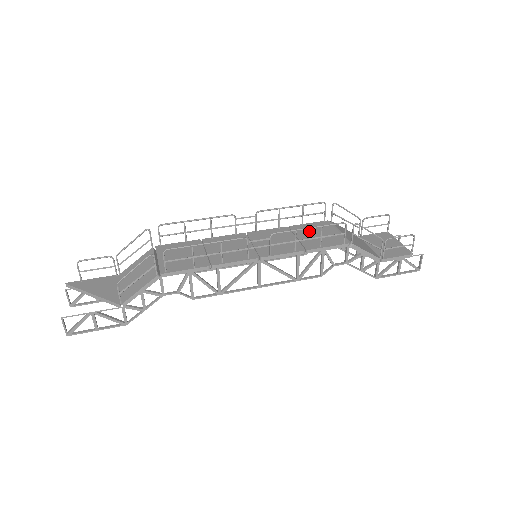
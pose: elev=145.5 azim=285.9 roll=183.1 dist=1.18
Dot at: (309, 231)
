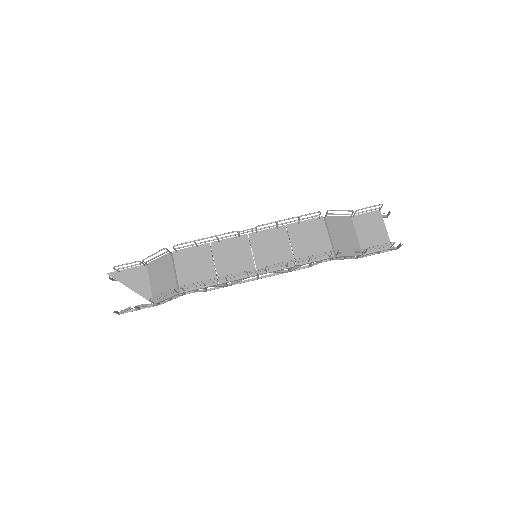
Dot at: (303, 235)
